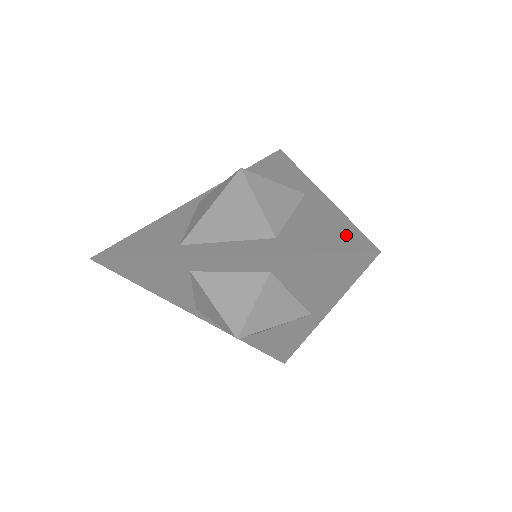
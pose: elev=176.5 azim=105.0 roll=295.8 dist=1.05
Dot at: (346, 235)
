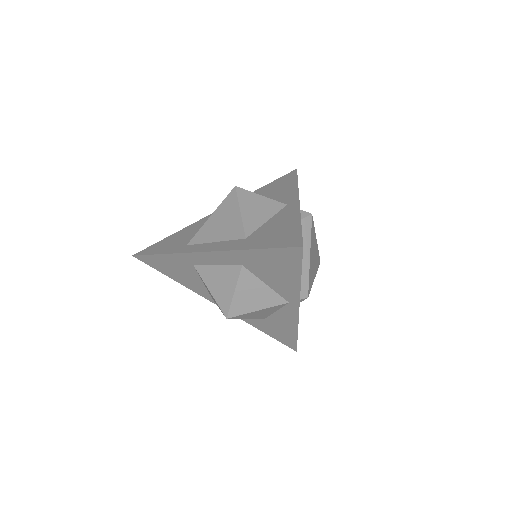
Dot at: (290, 235)
